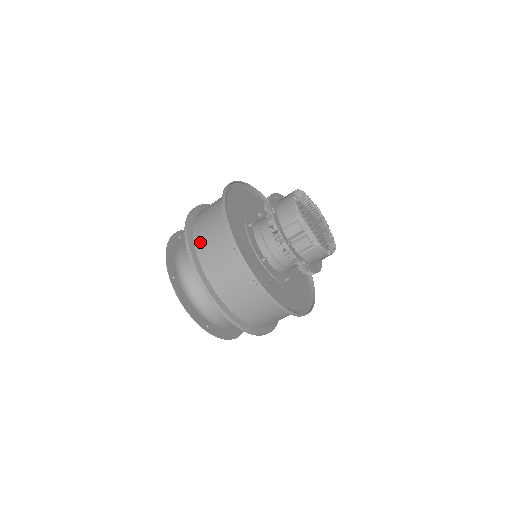
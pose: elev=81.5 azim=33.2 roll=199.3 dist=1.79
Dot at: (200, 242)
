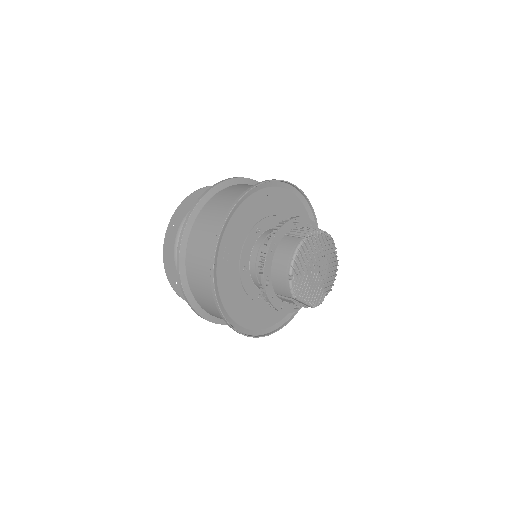
Dot at: (195, 291)
